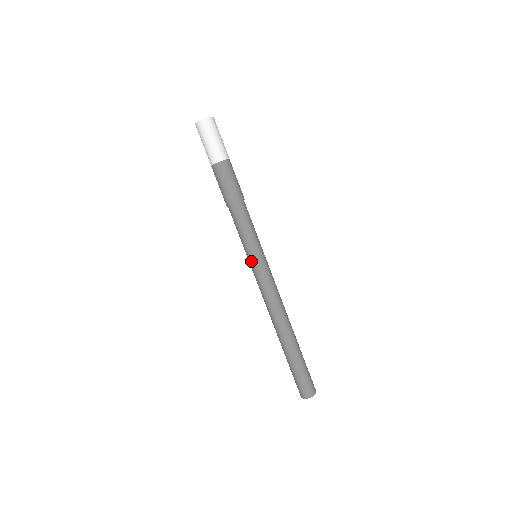
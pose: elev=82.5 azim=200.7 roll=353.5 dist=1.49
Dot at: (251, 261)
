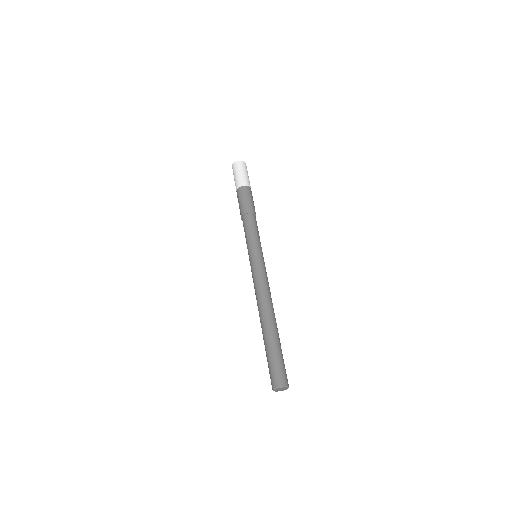
Dot at: (249, 257)
